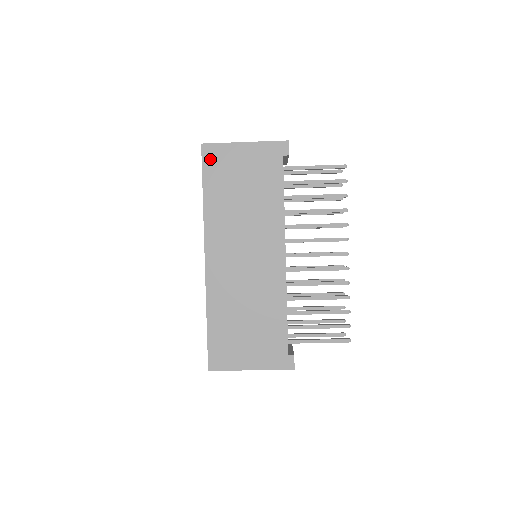
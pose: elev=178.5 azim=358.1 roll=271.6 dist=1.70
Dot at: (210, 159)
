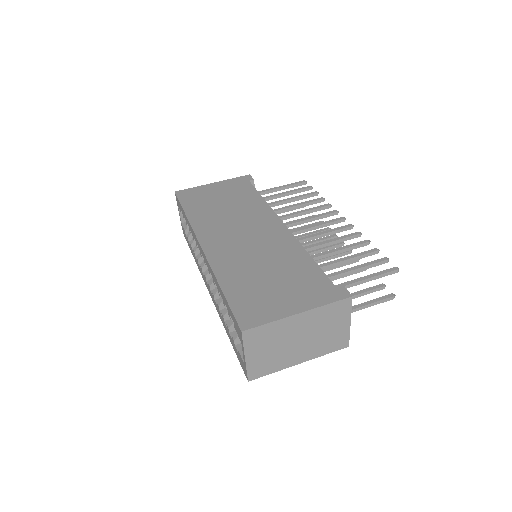
Dot at: (185, 196)
